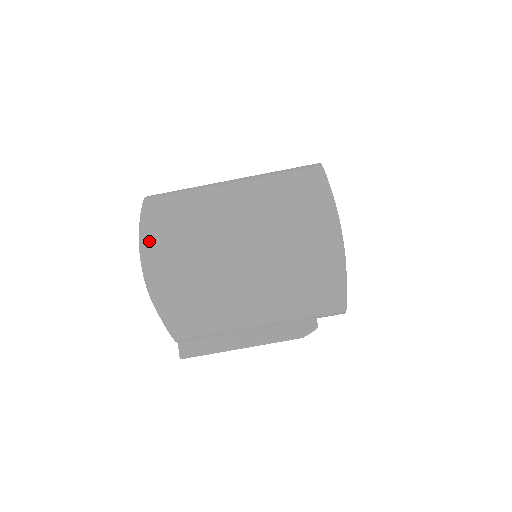
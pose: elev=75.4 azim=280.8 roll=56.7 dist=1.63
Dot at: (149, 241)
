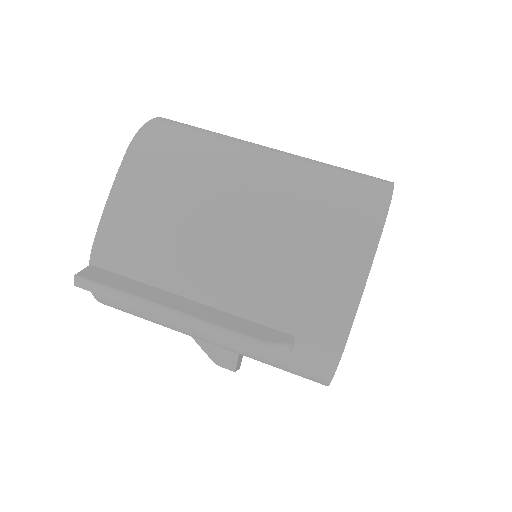
Dot at: occluded
